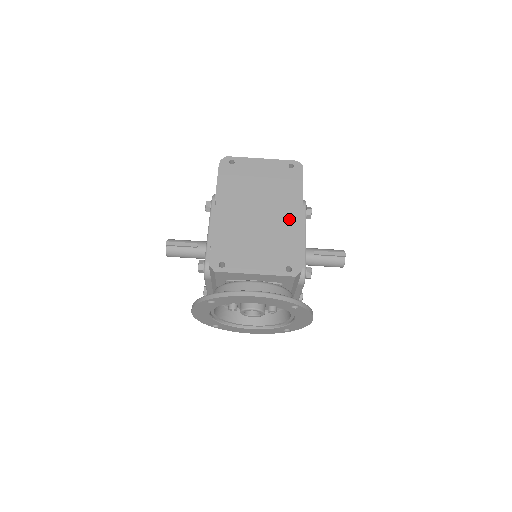
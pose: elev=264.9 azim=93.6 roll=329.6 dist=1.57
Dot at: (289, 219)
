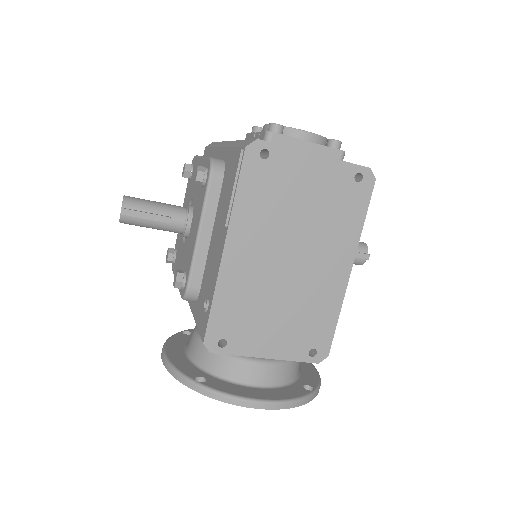
Dot at: (332, 276)
